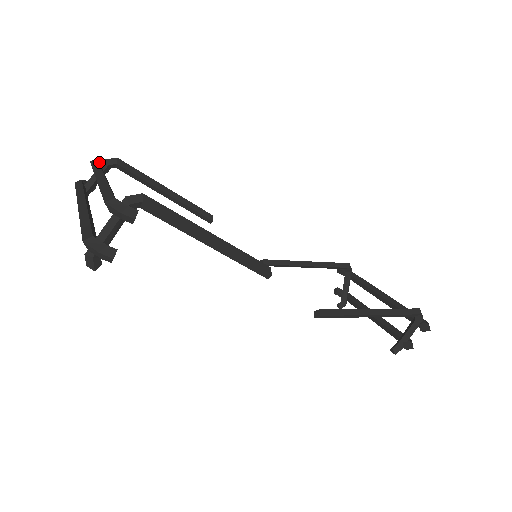
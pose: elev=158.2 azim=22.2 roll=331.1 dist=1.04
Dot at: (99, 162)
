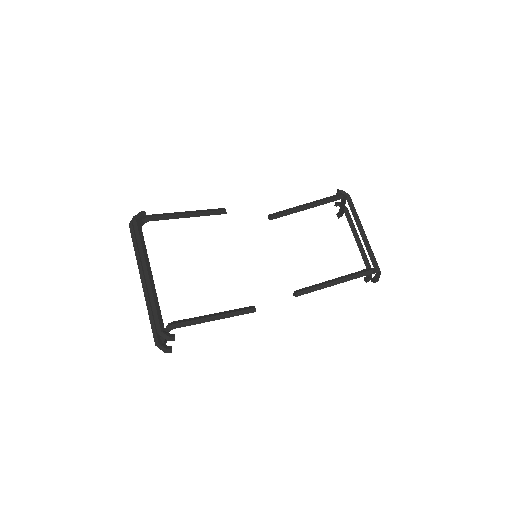
Dot at: (138, 219)
